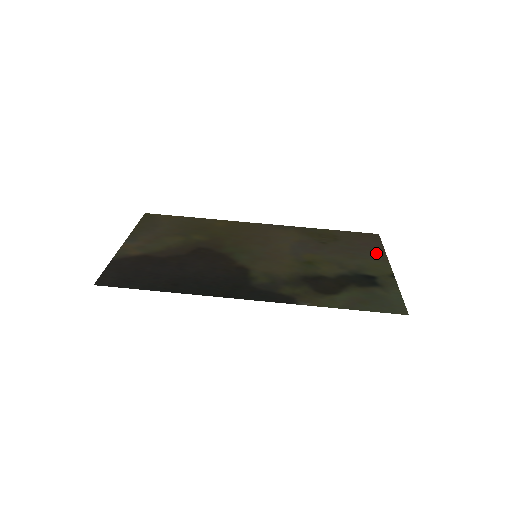
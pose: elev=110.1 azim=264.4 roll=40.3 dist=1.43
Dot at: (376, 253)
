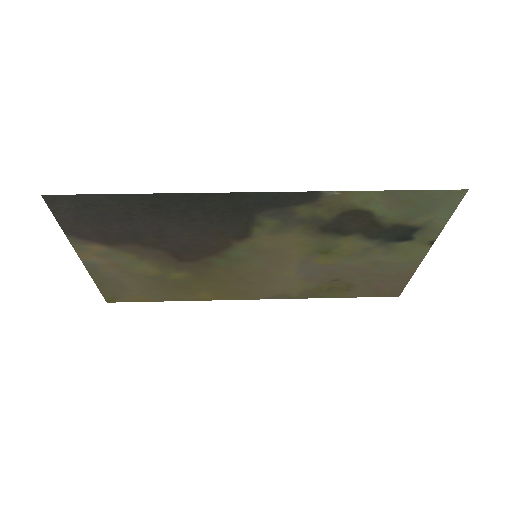
Dot at: (403, 271)
